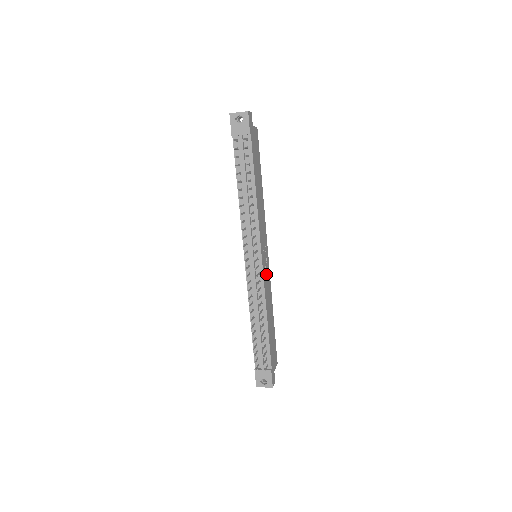
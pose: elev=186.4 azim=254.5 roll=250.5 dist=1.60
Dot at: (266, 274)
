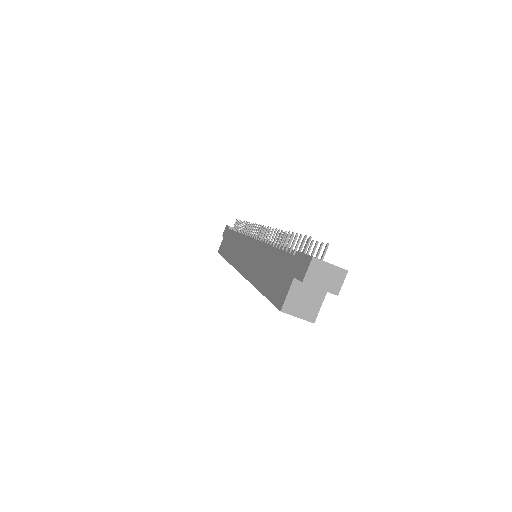
Dot at: occluded
